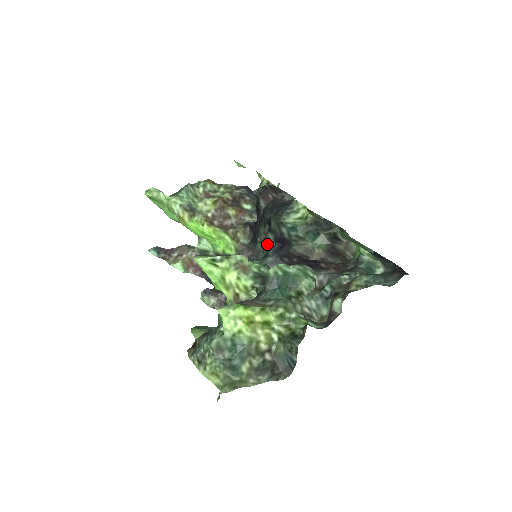
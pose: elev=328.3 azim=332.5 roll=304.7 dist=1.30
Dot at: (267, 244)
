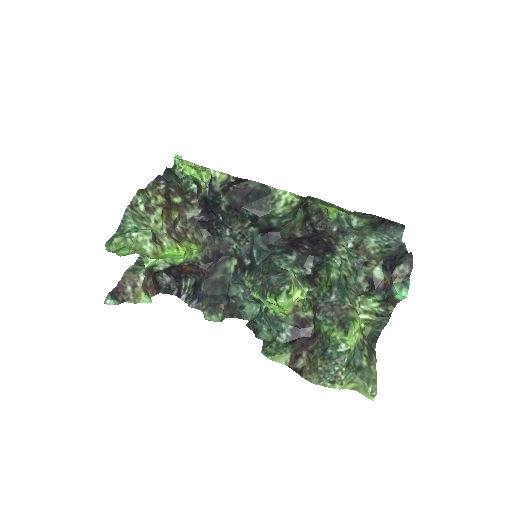
Dot at: (246, 237)
